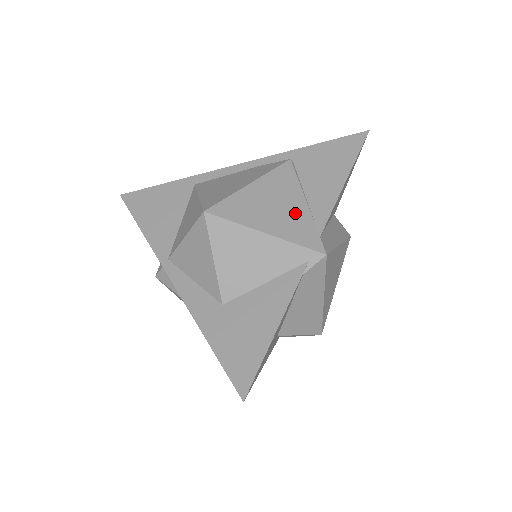
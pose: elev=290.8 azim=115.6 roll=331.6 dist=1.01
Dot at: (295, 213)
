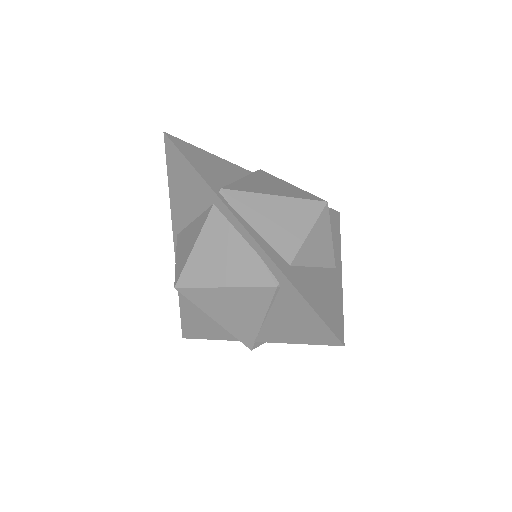
Dot at: (247, 322)
